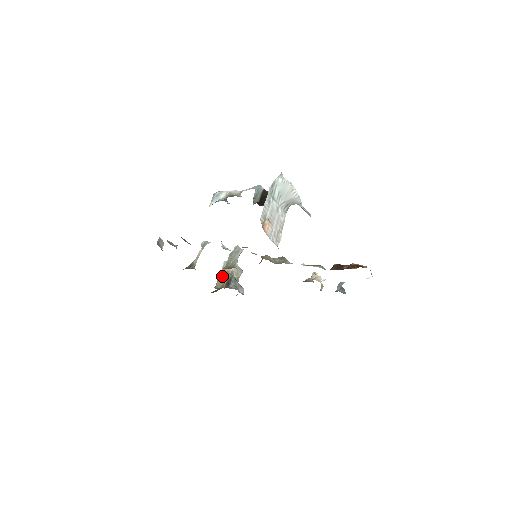
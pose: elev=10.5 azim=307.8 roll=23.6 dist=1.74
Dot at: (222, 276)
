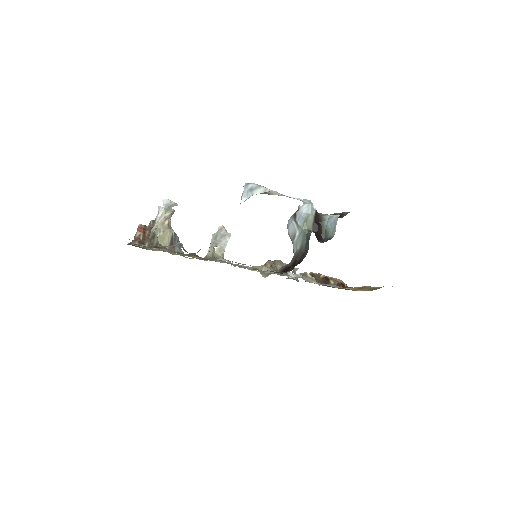
Dot at: (162, 230)
